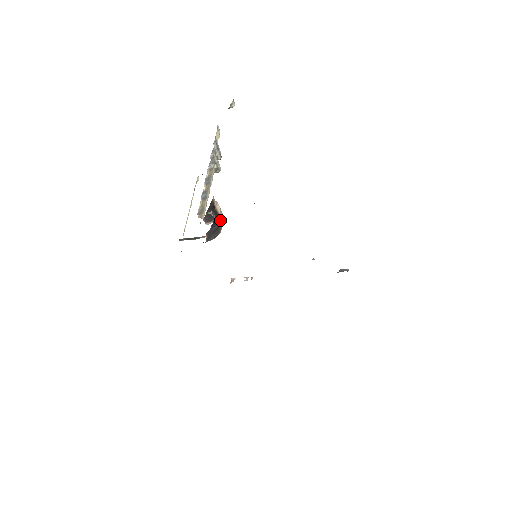
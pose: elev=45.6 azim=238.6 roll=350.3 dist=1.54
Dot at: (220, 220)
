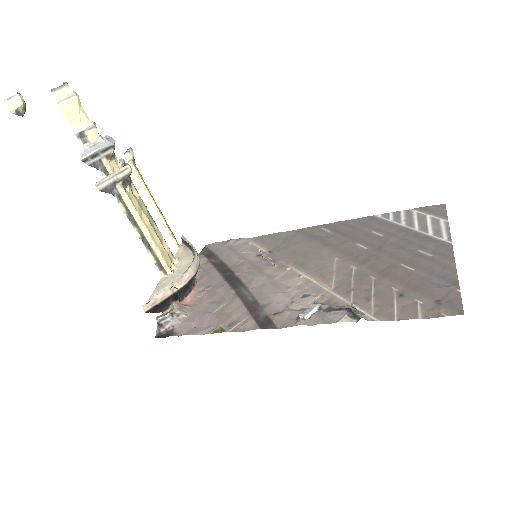
Dot at: (178, 291)
